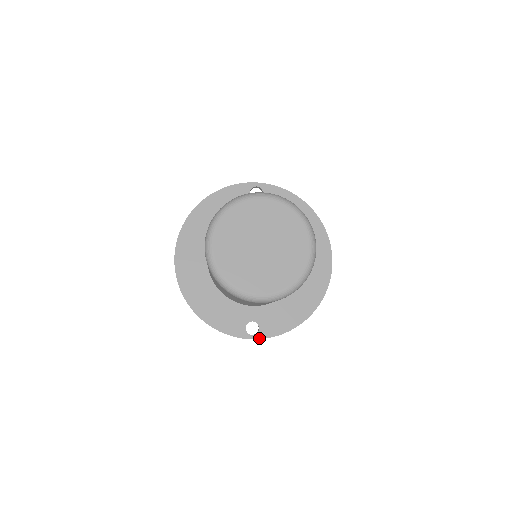
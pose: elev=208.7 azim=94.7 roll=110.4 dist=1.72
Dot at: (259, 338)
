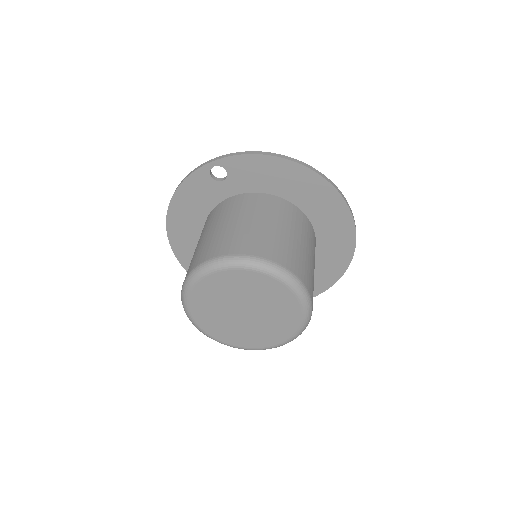
Dot at: occluded
